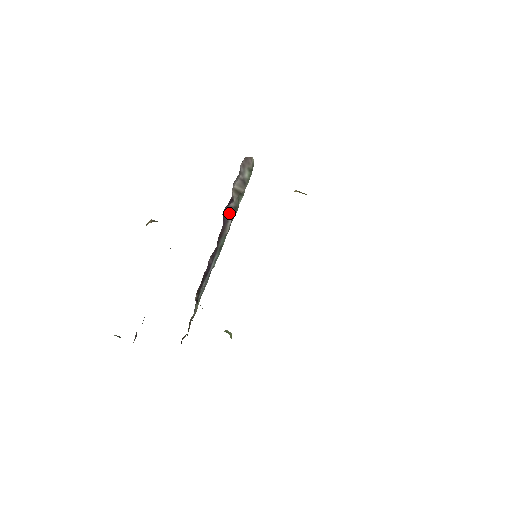
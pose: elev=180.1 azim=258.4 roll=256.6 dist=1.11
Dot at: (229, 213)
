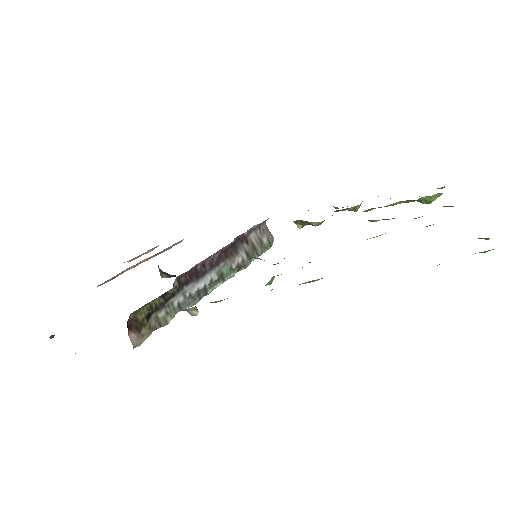
Dot at: (241, 252)
